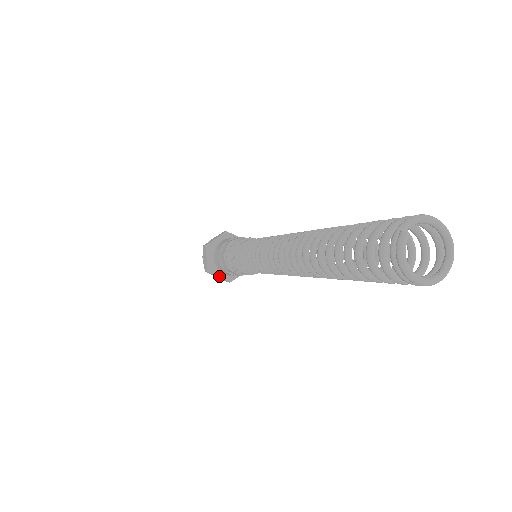
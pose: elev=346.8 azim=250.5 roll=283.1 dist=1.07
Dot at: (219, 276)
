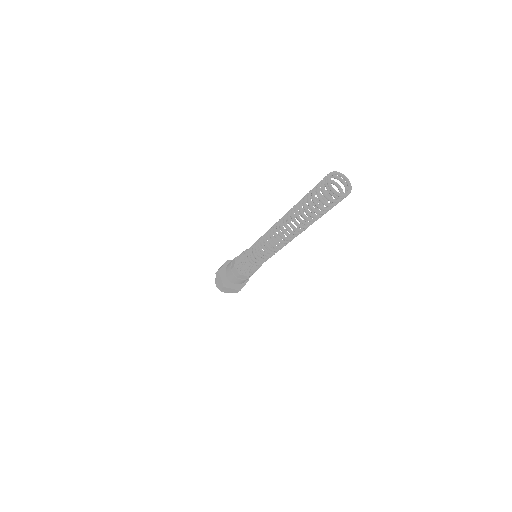
Dot at: (232, 288)
